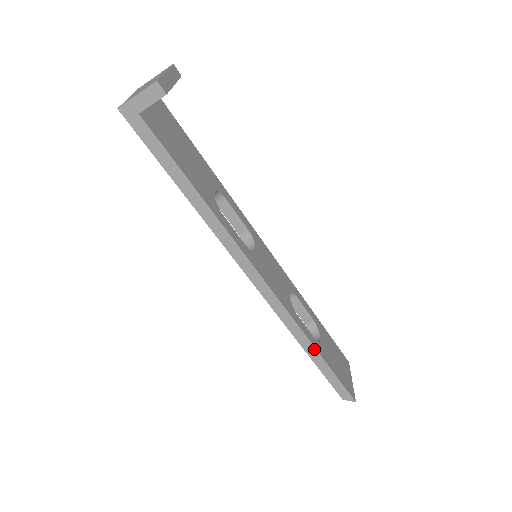
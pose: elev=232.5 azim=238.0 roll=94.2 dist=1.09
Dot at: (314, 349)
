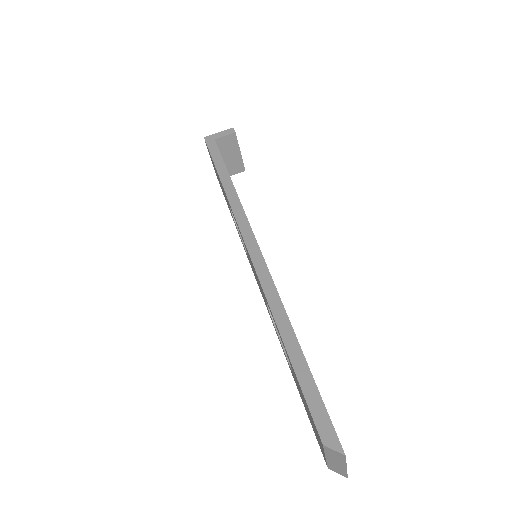
Dot at: (292, 332)
